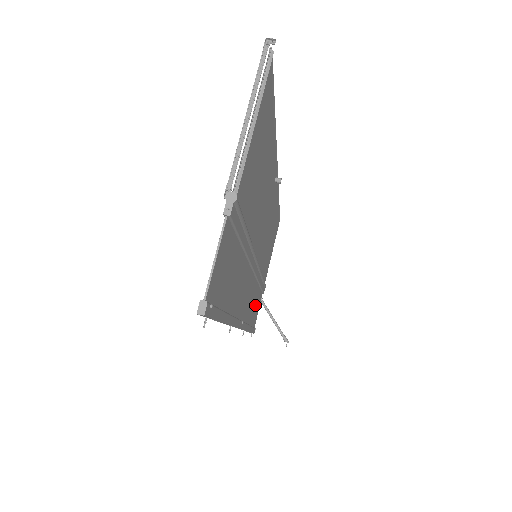
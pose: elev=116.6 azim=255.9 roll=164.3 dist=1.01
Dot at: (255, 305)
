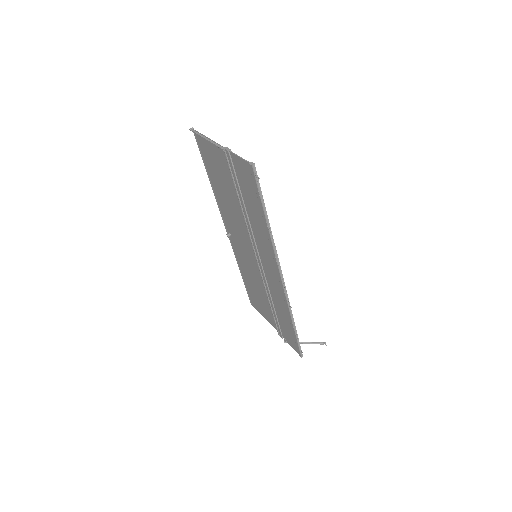
Dot at: (284, 320)
